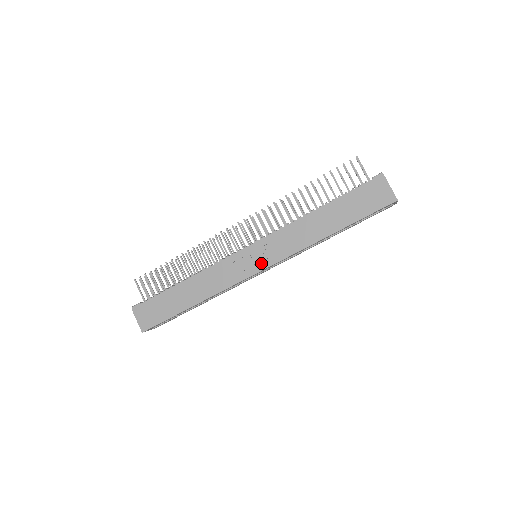
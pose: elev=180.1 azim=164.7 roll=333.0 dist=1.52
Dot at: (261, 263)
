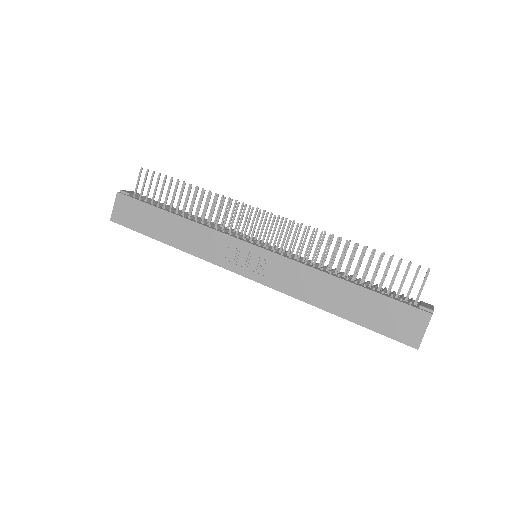
Dot at: (251, 271)
